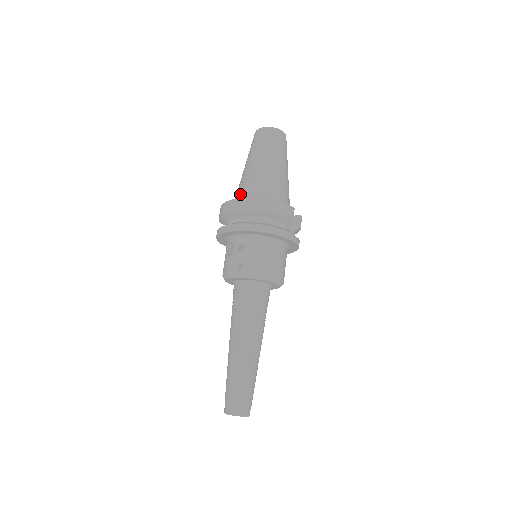
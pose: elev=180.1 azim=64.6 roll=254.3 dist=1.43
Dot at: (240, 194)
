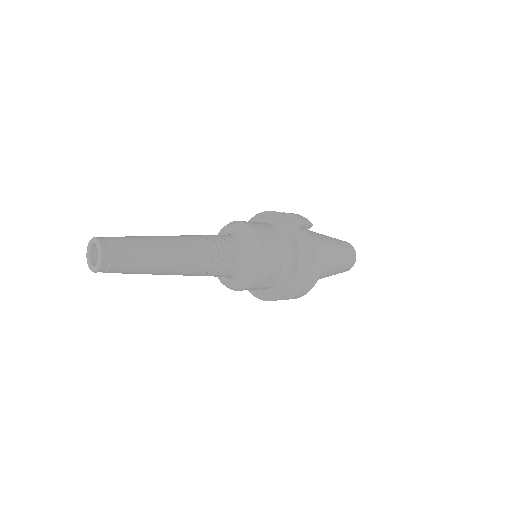
Dot at: occluded
